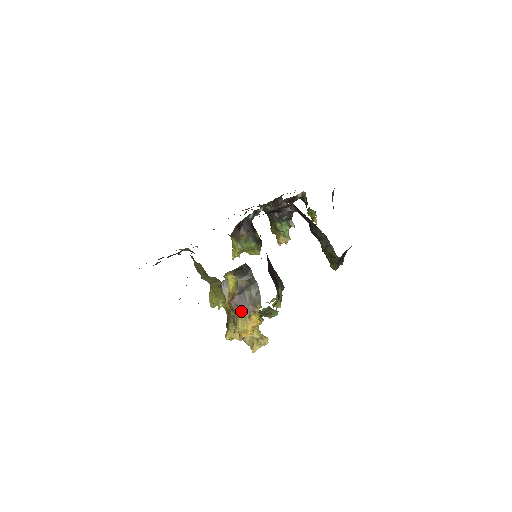
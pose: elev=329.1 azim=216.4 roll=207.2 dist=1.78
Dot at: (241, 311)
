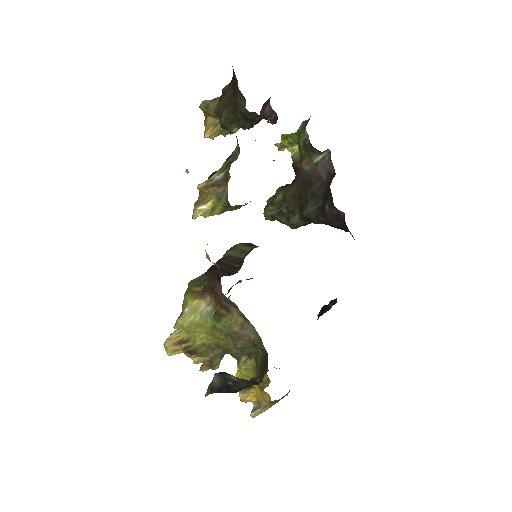
Dot at: occluded
